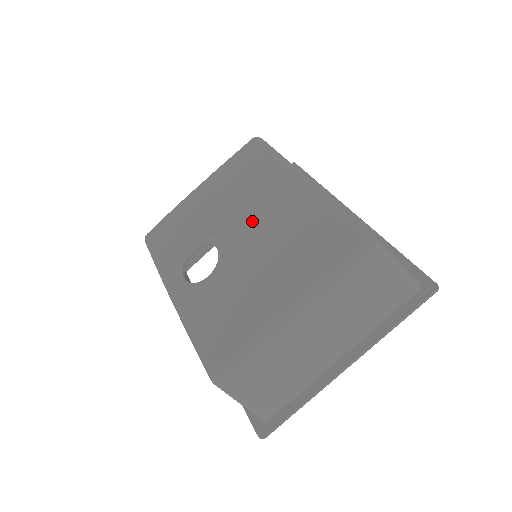
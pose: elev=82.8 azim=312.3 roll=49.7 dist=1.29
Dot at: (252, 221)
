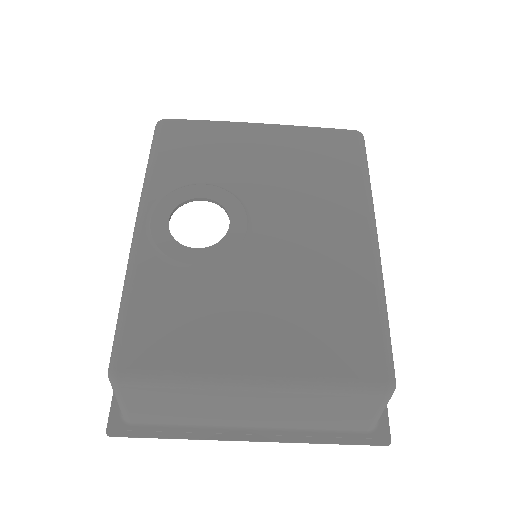
Dot at: (289, 231)
